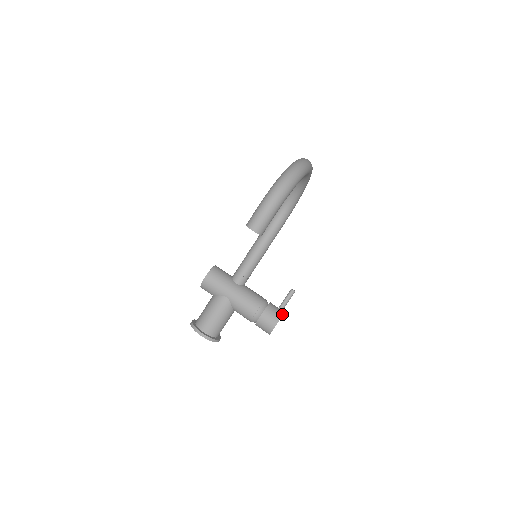
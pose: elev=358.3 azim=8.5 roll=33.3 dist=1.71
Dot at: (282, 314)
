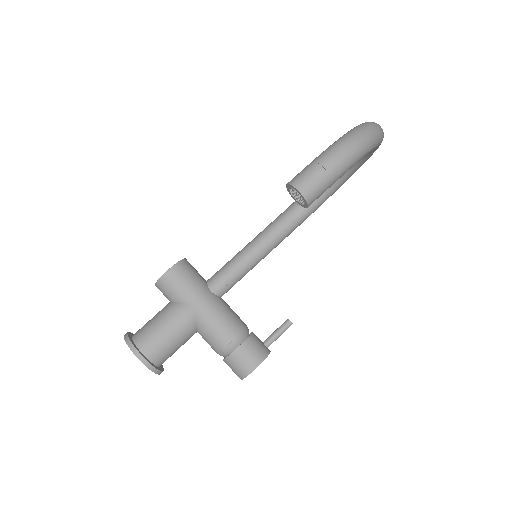
Dot at: (268, 352)
